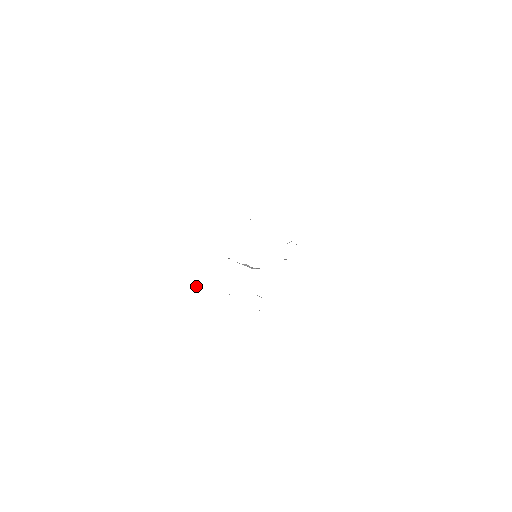
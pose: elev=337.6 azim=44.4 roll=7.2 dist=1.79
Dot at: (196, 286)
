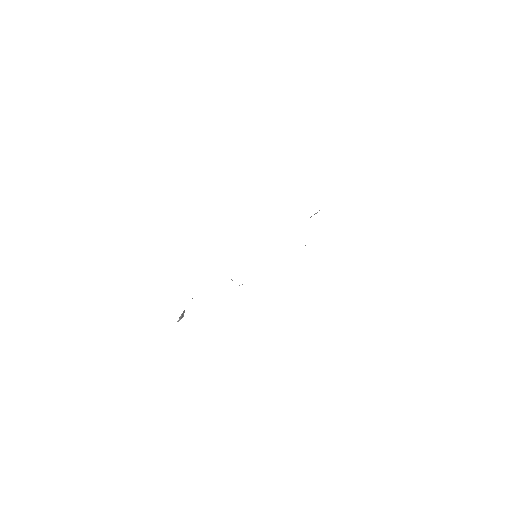
Dot at: (180, 319)
